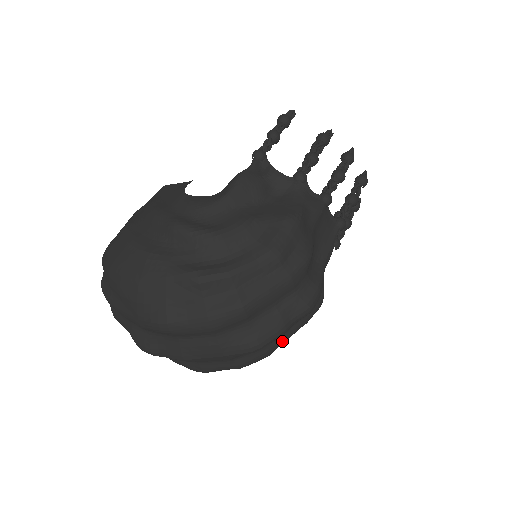
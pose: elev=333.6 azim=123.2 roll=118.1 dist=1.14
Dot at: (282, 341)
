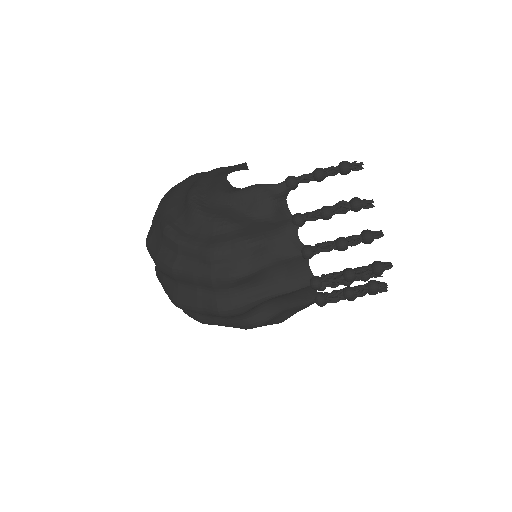
Dot at: (212, 322)
